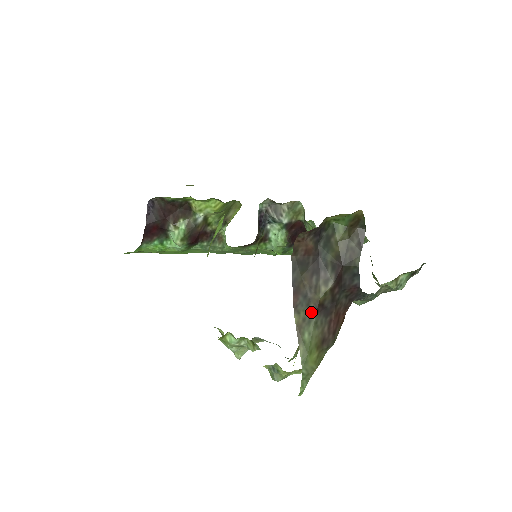
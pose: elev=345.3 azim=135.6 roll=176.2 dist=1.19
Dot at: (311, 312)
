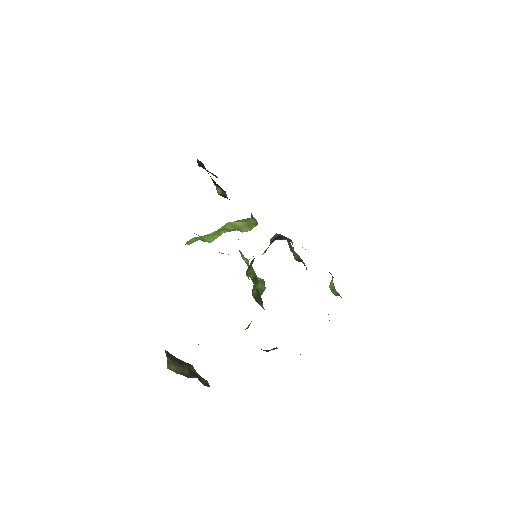
Dot at: (176, 365)
